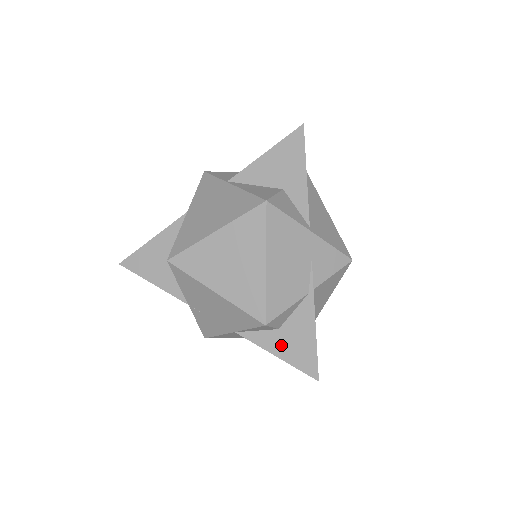
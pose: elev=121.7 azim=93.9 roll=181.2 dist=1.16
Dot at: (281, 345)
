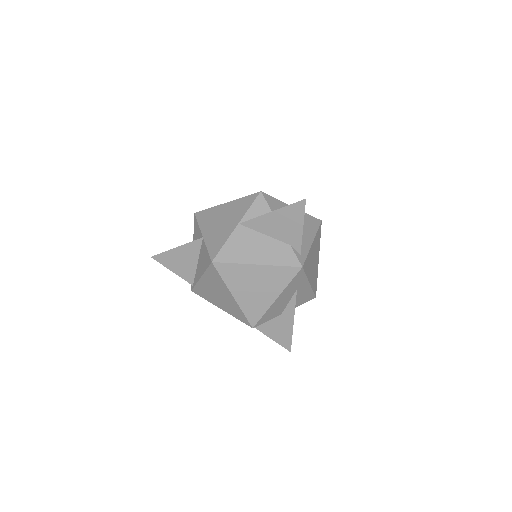
Dot at: occluded
